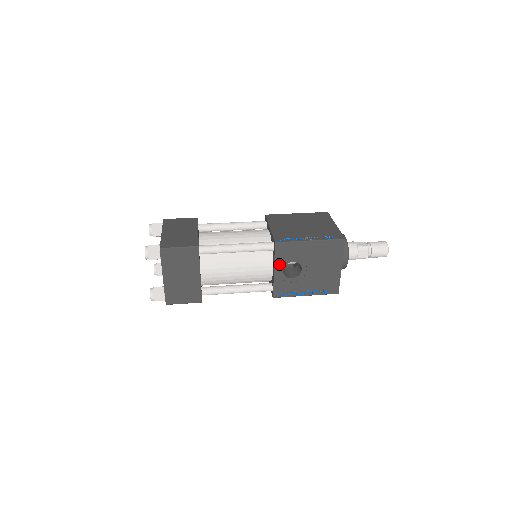
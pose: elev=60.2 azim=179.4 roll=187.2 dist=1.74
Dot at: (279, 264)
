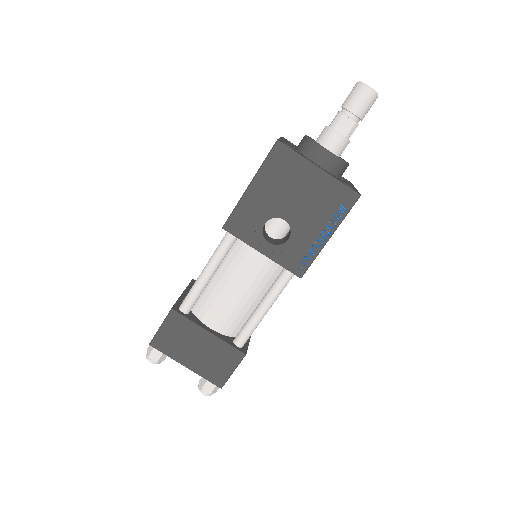
Dot at: (256, 242)
